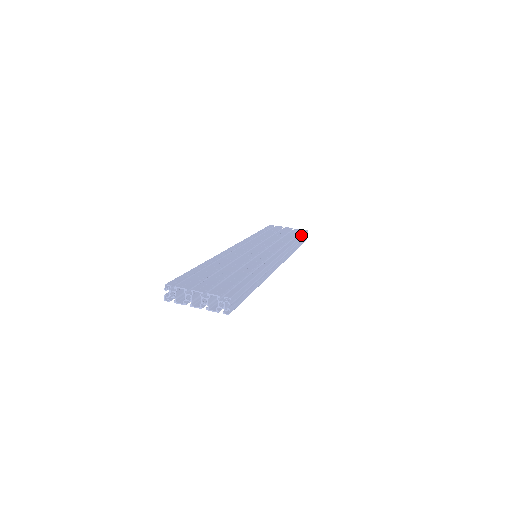
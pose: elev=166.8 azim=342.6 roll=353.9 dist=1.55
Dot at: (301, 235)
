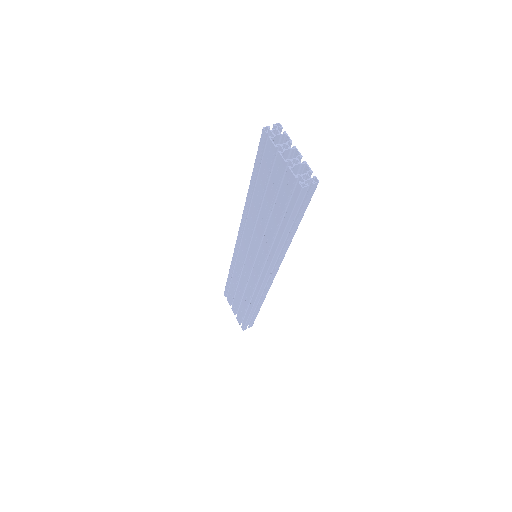
Dot at: (257, 314)
